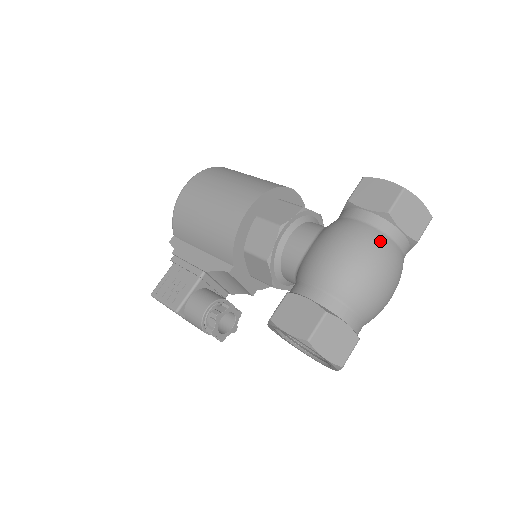
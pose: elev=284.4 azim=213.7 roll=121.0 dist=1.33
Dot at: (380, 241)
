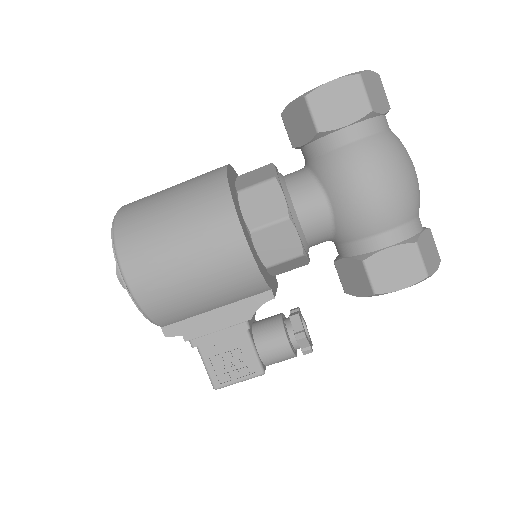
Dot at: (388, 142)
